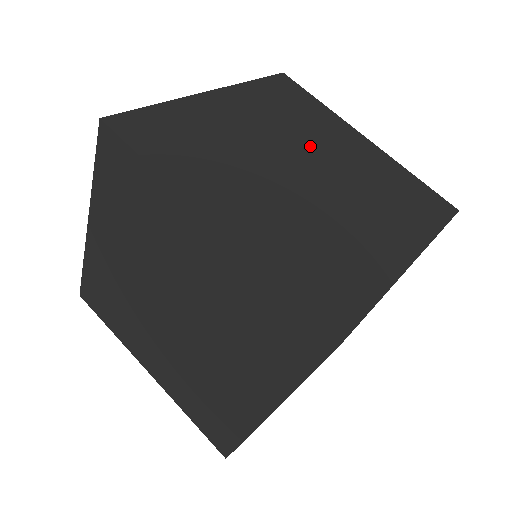
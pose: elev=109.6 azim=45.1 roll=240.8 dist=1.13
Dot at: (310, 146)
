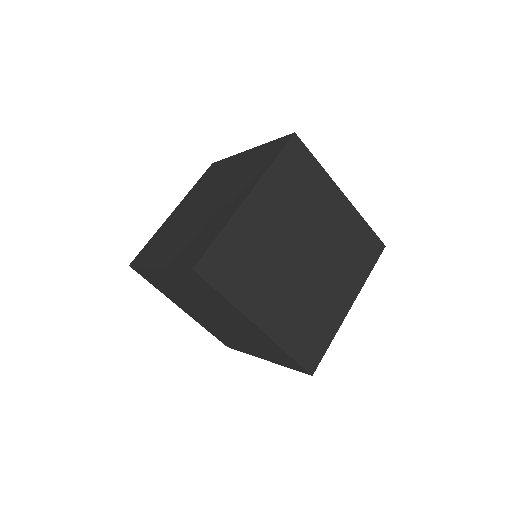
Dot at: (309, 227)
